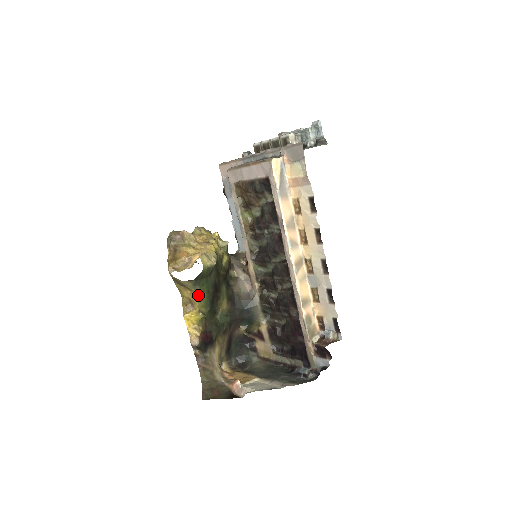
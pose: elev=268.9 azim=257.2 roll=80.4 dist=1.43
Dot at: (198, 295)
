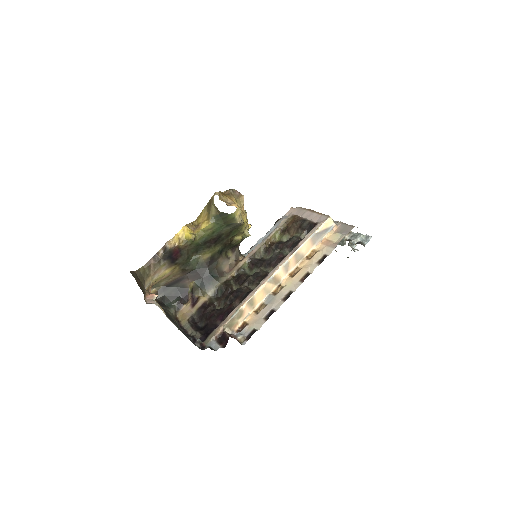
Dot at: (208, 225)
